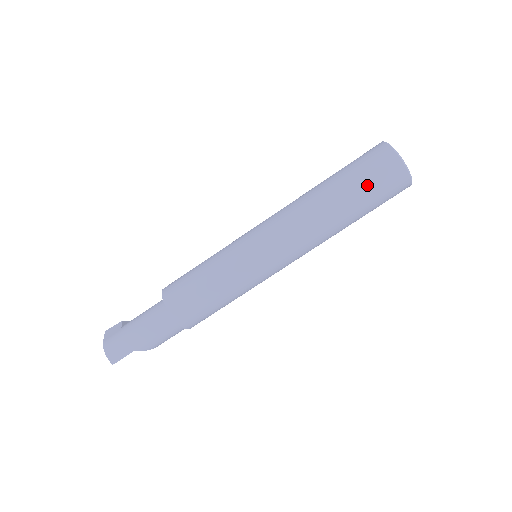
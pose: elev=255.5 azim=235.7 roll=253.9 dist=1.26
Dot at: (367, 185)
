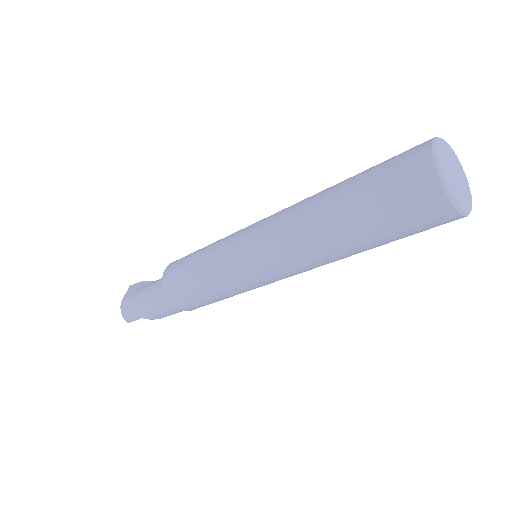
Dot at: (383, 213)
